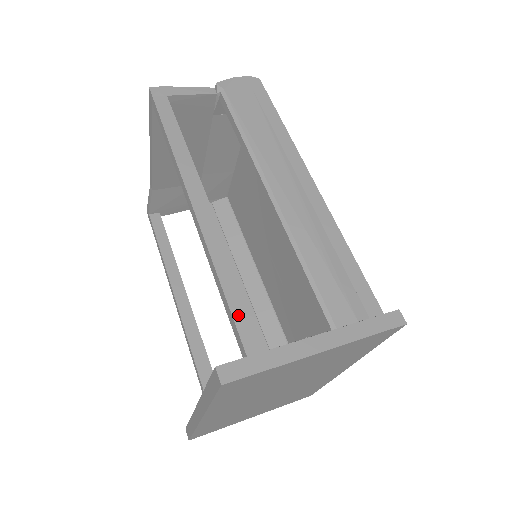
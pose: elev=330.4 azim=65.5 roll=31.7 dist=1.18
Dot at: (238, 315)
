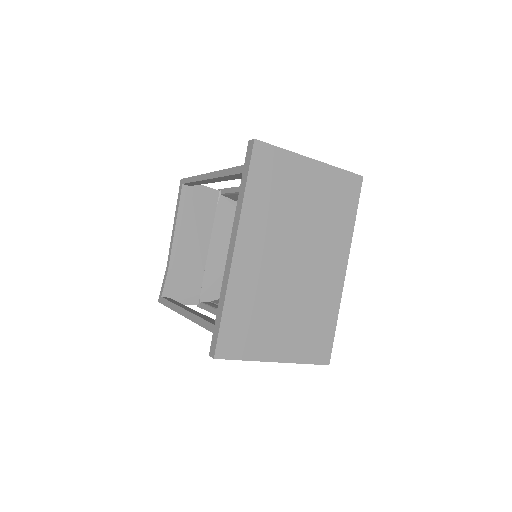
Dot at: occluded
